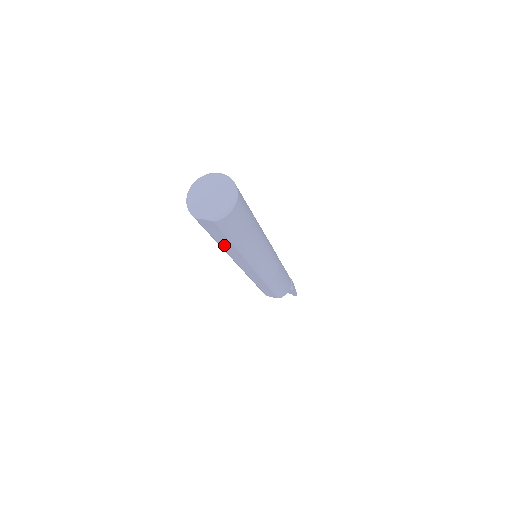
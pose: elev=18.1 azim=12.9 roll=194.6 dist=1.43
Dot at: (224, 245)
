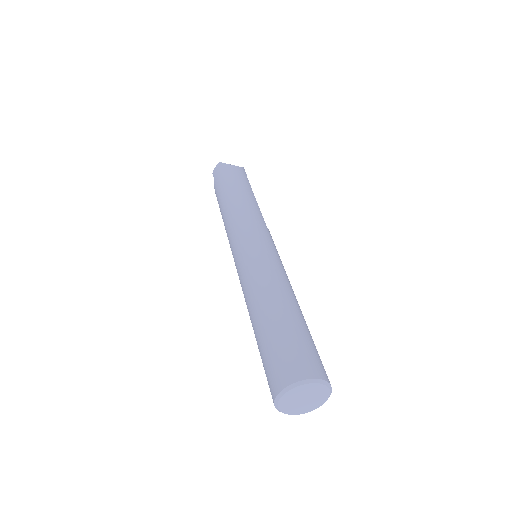
Dot at: occluded
